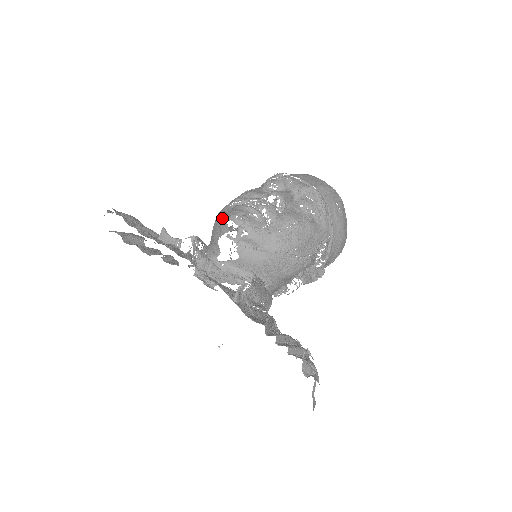
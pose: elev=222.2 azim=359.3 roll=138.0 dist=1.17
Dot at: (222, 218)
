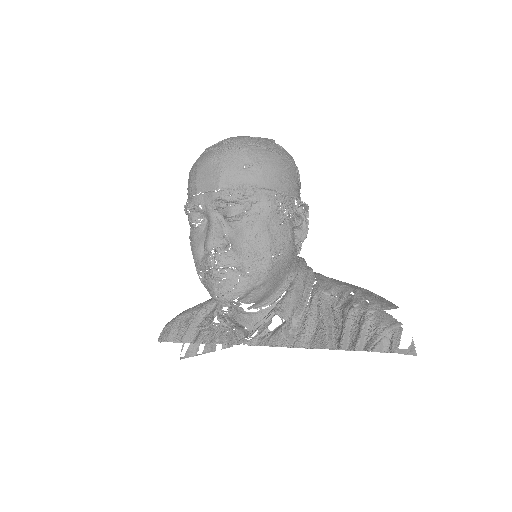
Dot at: (210, 295)
